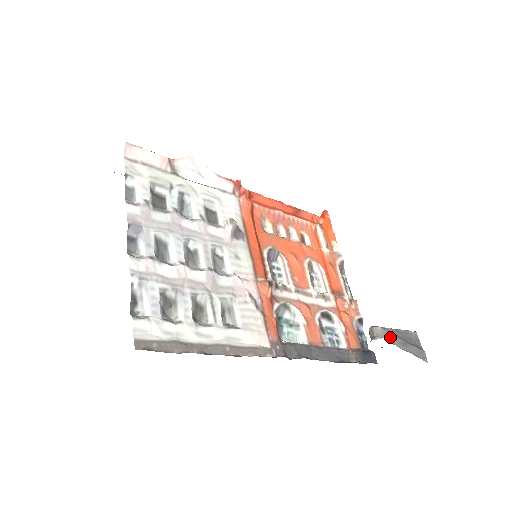
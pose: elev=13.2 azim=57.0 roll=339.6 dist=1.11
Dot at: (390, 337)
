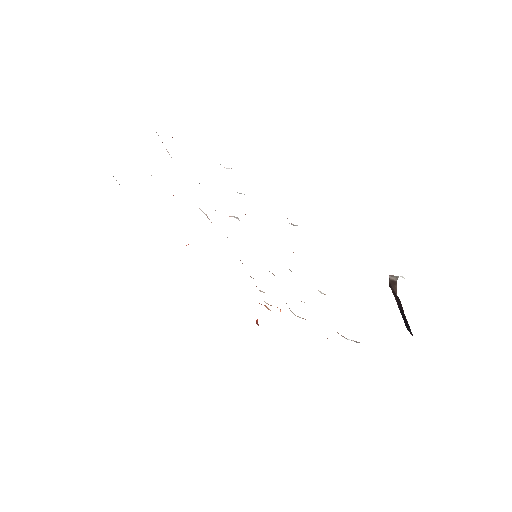
Dot at: occluded
